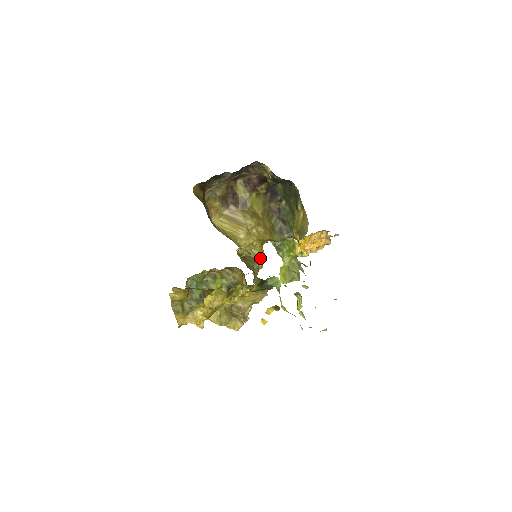
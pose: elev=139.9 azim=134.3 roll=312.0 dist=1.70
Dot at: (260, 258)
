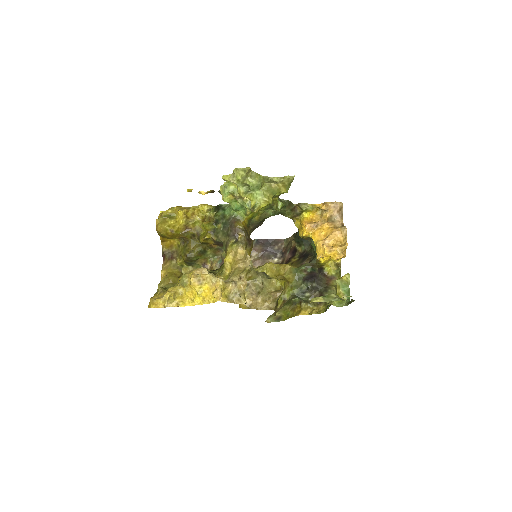
Dot at: occluded
